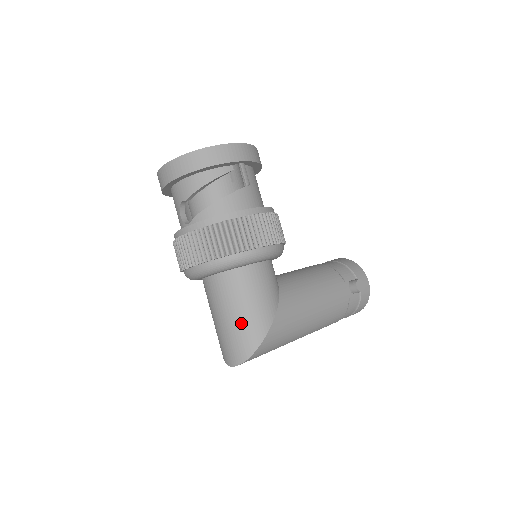
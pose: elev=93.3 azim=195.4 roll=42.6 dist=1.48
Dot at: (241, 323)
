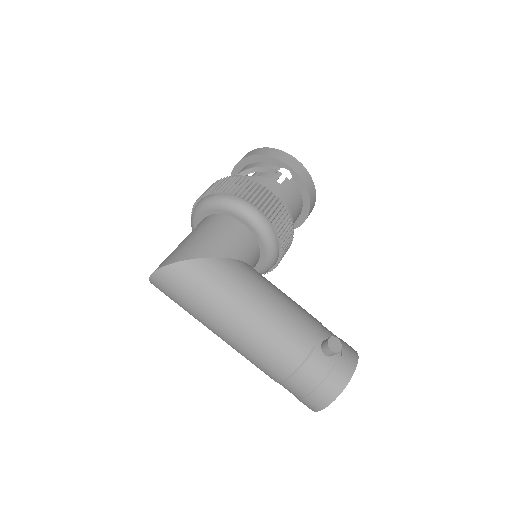
Dot at: (186, 244)
